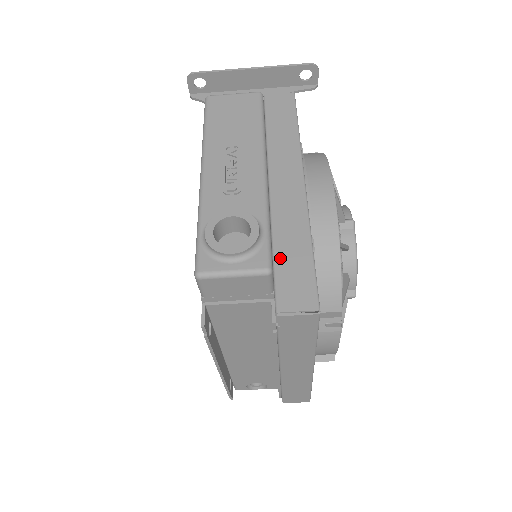
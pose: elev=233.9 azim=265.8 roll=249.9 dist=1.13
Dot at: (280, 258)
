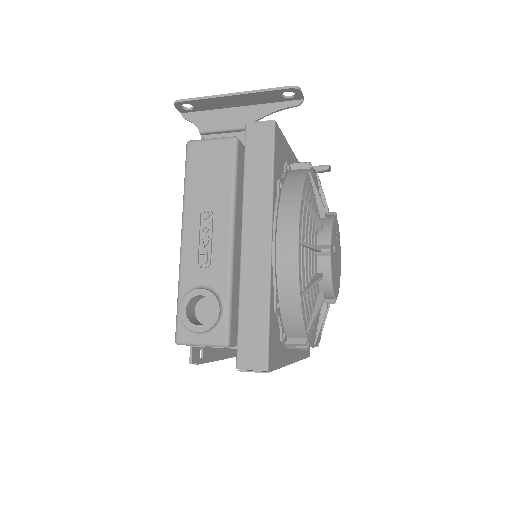
Dot at: (243, 320)
